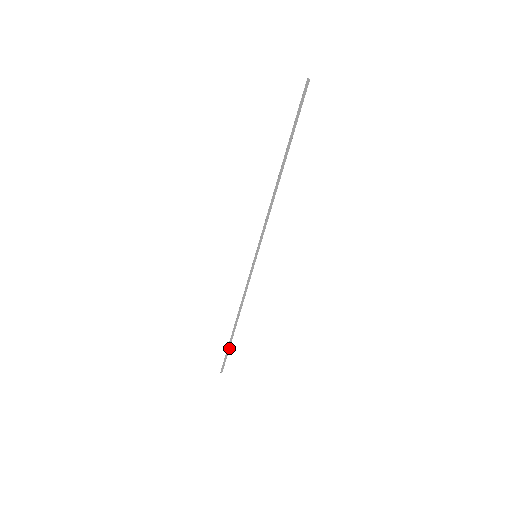
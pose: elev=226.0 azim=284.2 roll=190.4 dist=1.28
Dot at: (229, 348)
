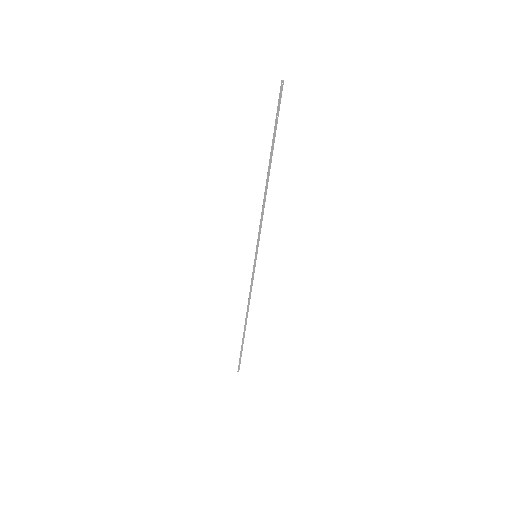
Dot at: (242, 347)
